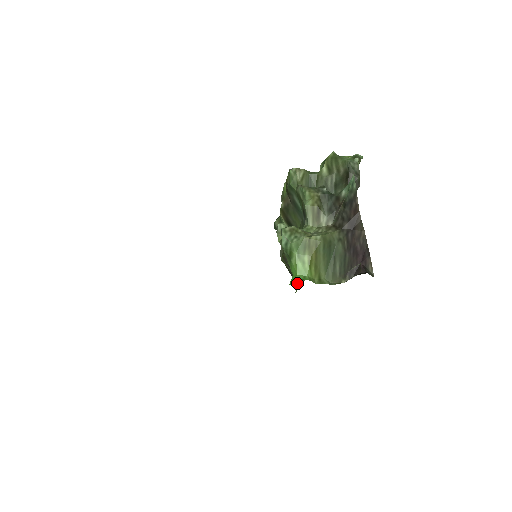
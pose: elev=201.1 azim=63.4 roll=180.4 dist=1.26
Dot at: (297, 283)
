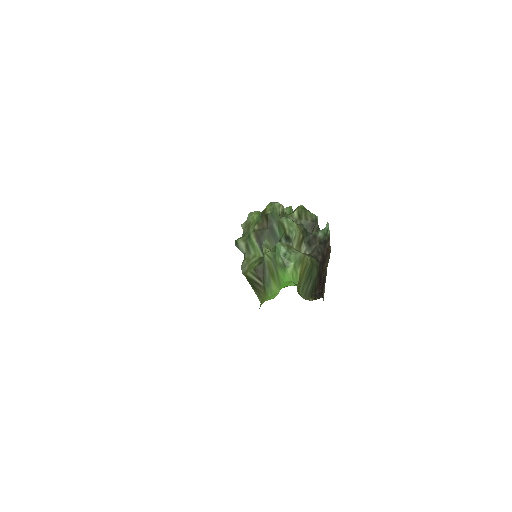
Dot at: (275, 291)
